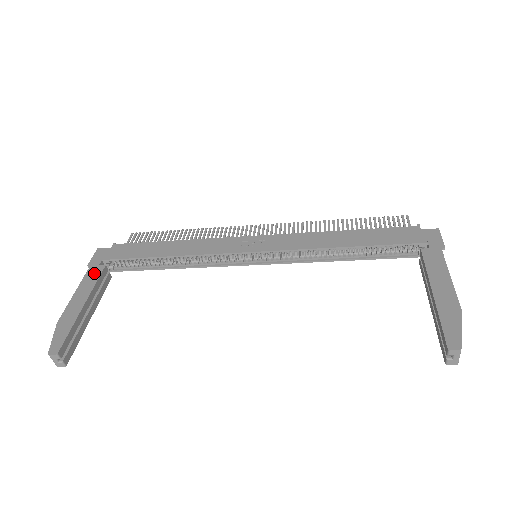
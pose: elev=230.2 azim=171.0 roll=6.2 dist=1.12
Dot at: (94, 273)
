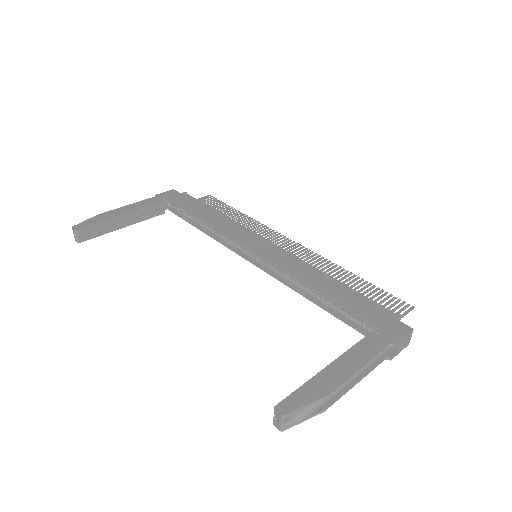
Dot at: (152, 201)
